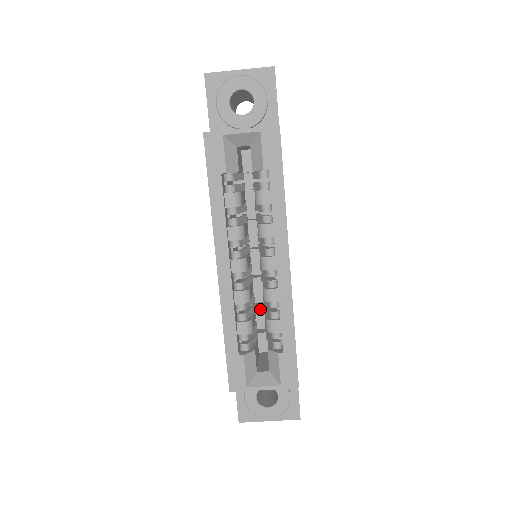
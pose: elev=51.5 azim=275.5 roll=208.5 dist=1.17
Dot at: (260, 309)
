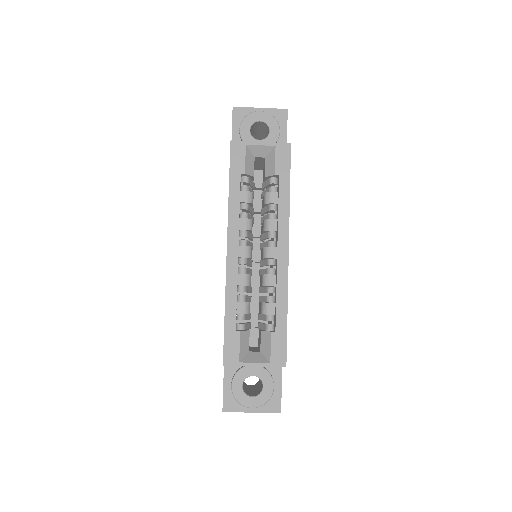
Dot at: (254, 305)
